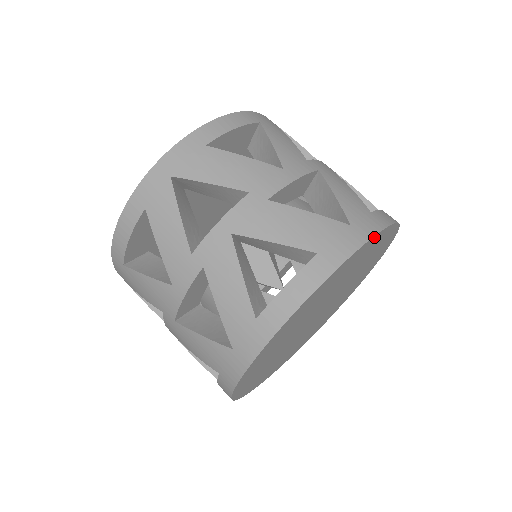
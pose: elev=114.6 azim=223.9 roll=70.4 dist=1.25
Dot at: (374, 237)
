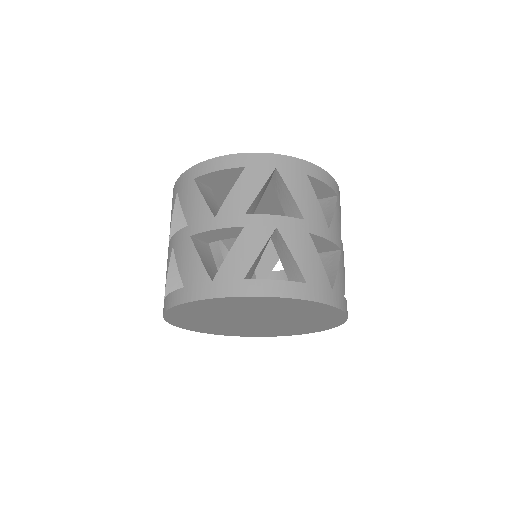
Dot at: (223, 298)
